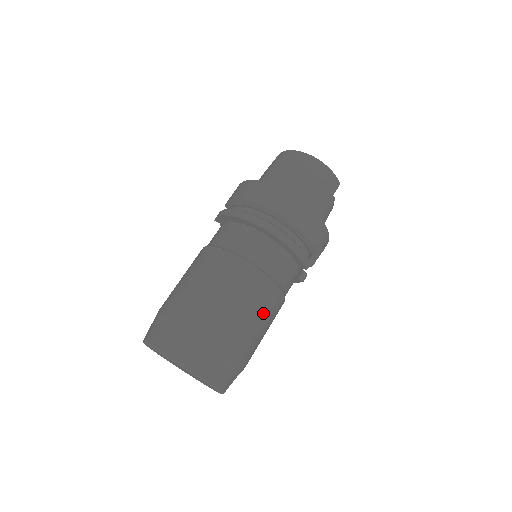
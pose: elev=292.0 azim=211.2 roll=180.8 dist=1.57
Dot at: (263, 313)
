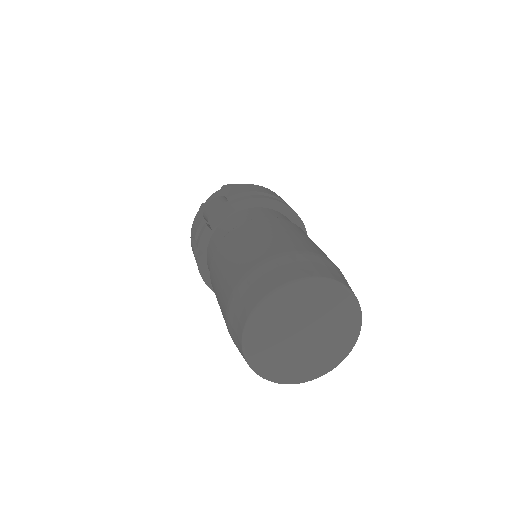
Dot at: occluded
